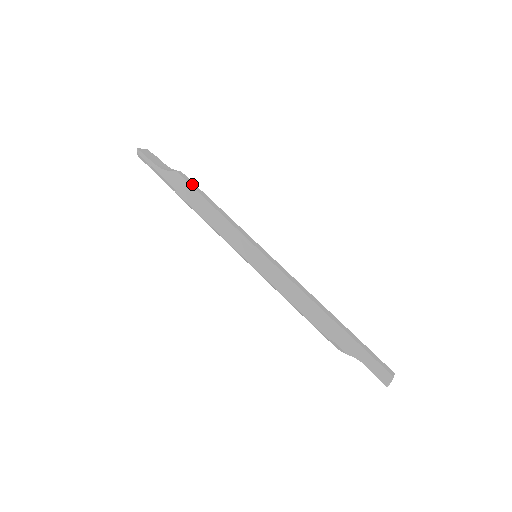
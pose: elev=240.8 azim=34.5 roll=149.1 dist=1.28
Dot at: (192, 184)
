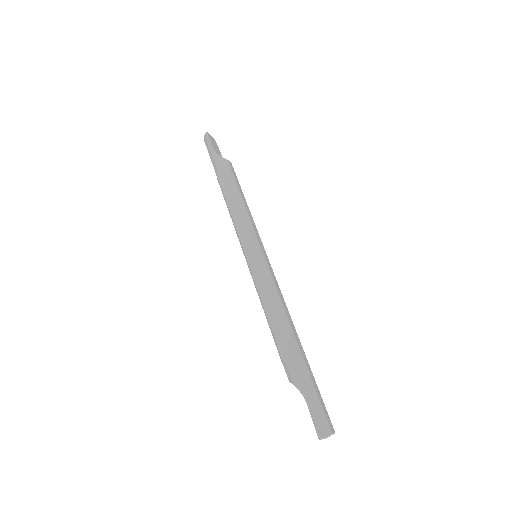
Dot at: (235, 175)
